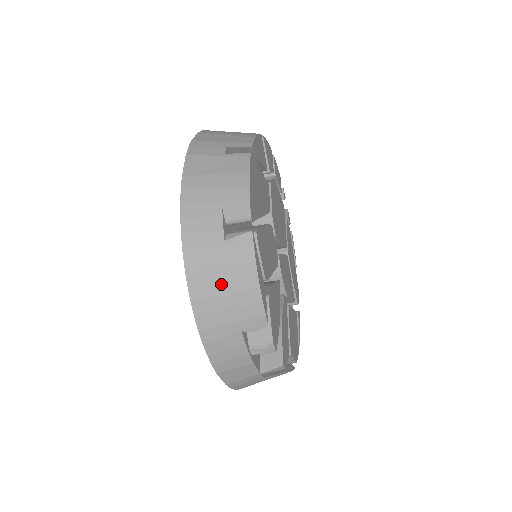
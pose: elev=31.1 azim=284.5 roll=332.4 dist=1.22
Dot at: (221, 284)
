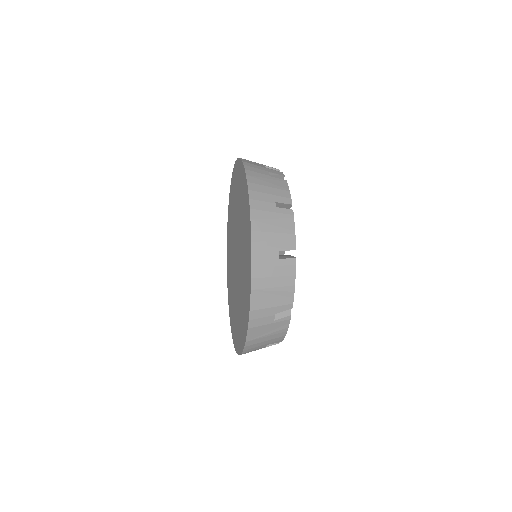
Dot at: occluded
